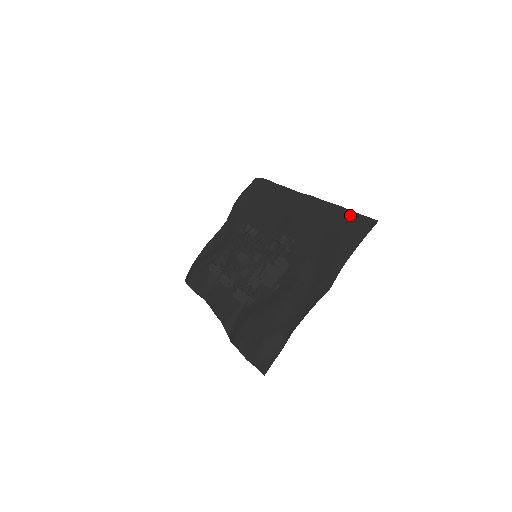
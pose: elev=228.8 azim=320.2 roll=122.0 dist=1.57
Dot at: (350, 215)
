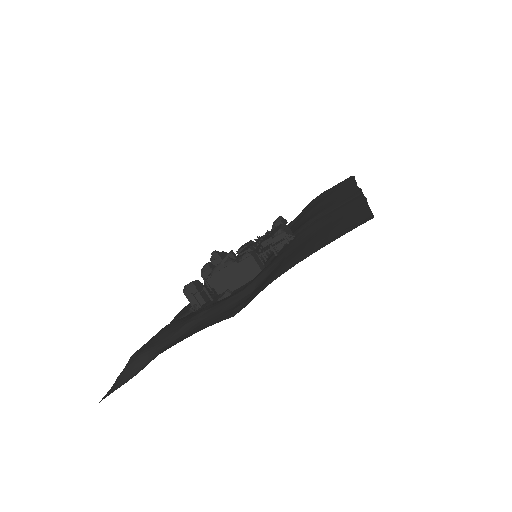
Dot at: (359, 209)
